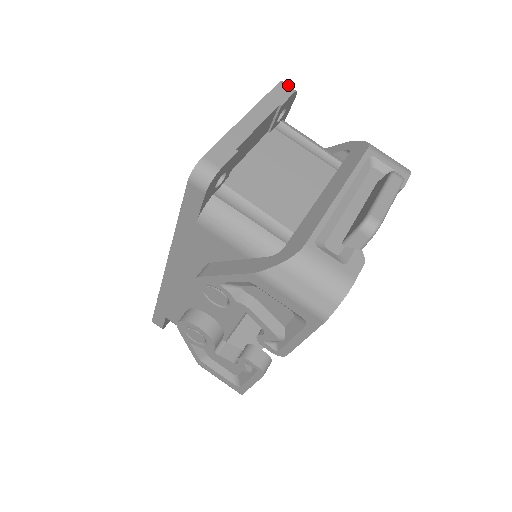
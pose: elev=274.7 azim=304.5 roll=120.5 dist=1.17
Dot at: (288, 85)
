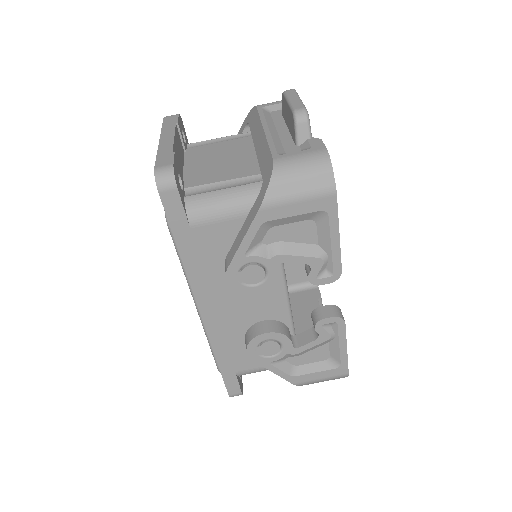
Dot at: occluded
